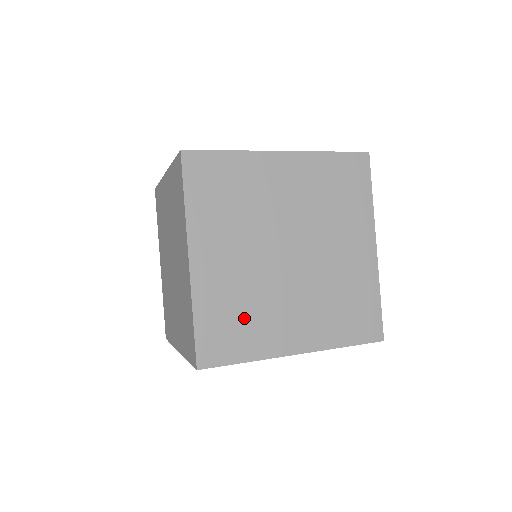
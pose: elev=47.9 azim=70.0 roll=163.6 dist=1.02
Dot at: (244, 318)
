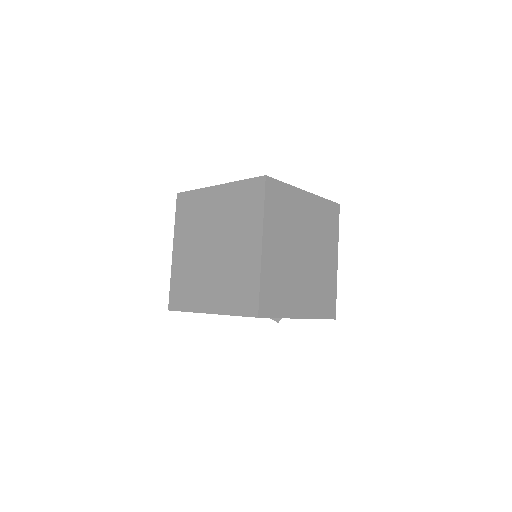
Dot at: (281, 289)
